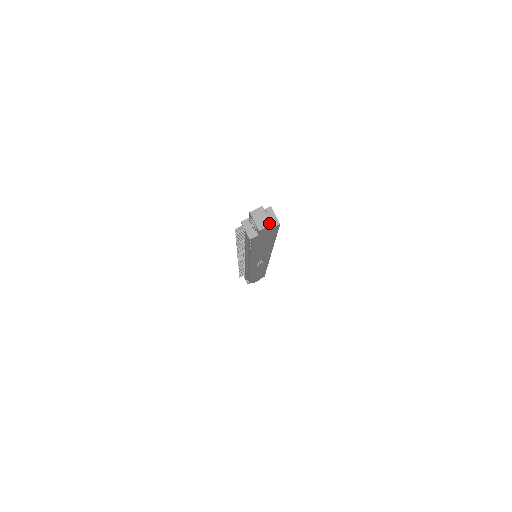
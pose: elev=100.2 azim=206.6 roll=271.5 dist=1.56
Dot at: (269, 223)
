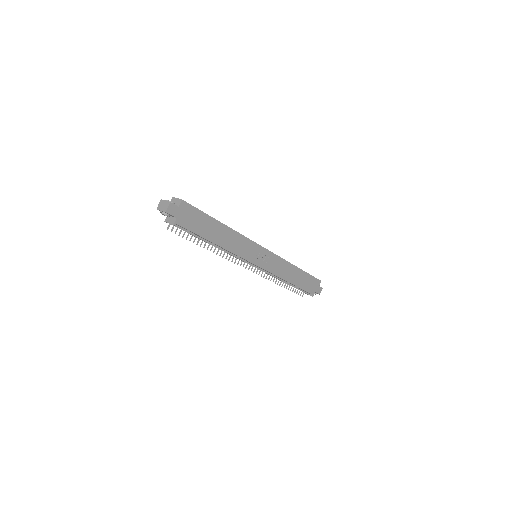
Dot at: (168, 203)
